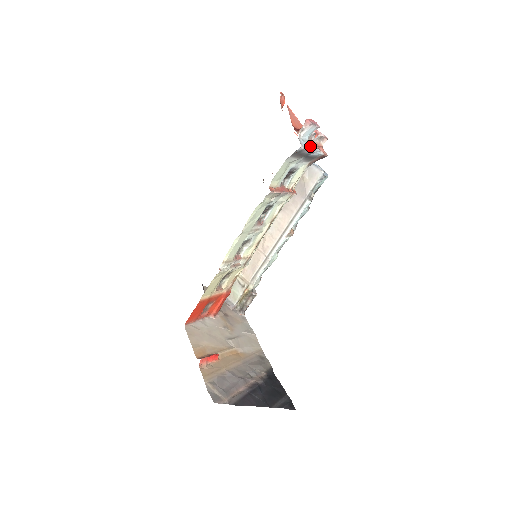
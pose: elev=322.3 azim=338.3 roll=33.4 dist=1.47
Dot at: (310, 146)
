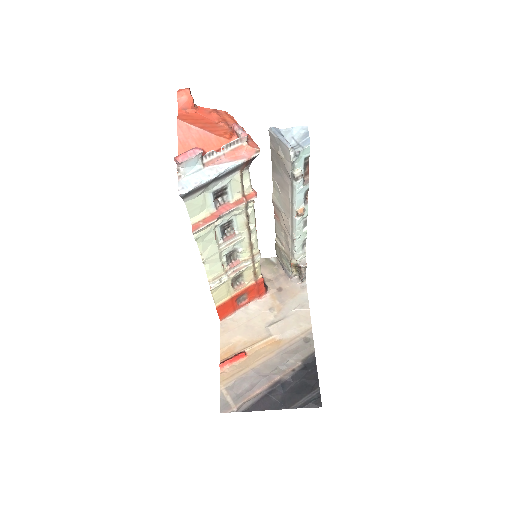
Dot at: (208, 172)
